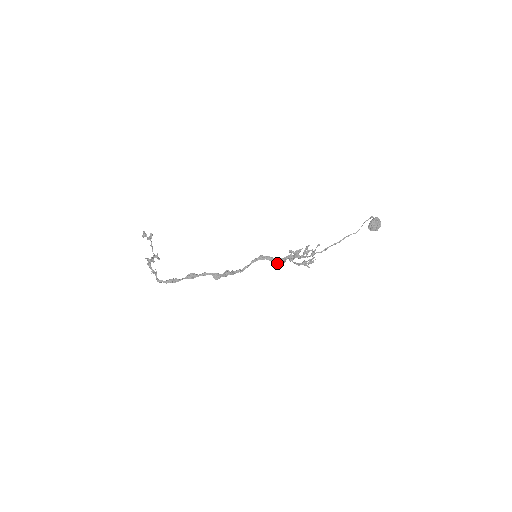
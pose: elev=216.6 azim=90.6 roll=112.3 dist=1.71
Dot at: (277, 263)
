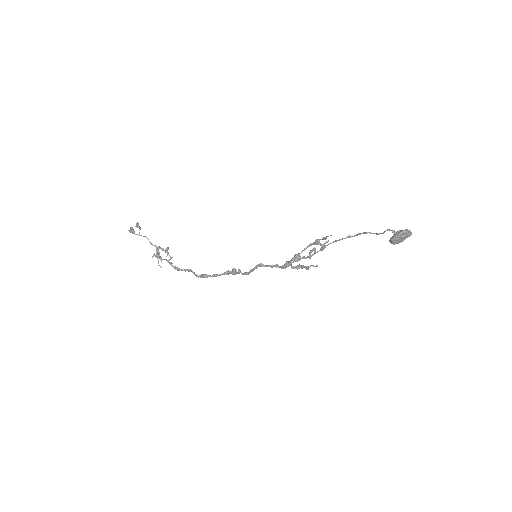
Dot at: (282, 267)
